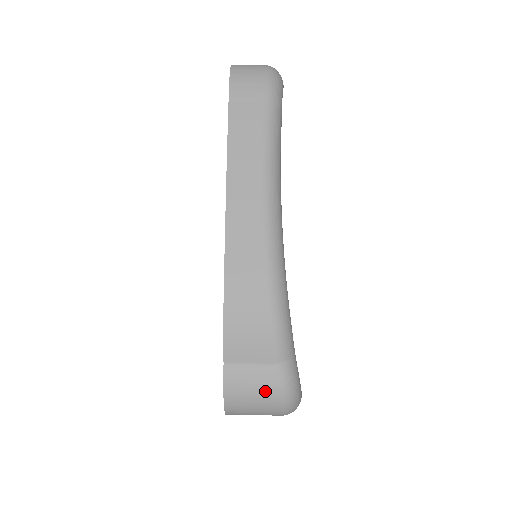
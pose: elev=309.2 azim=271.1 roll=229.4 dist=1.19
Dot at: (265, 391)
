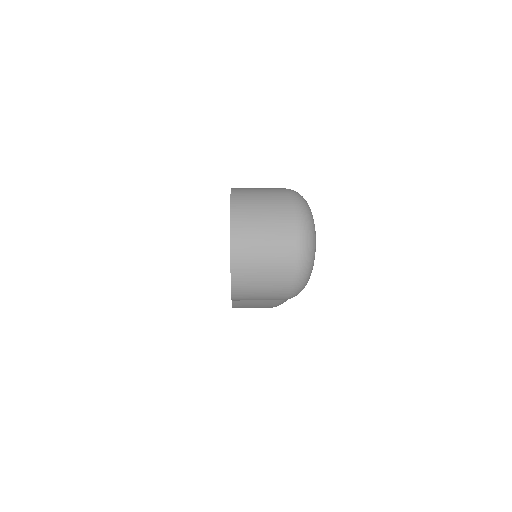
Dot at: occluded
